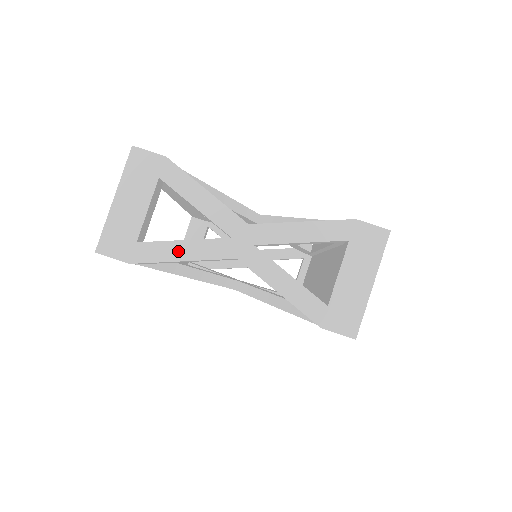
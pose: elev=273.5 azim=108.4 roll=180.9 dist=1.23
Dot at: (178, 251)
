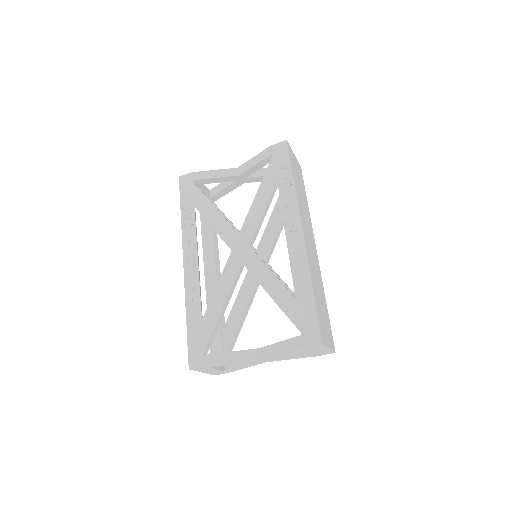
Dot at: (242, 368)
